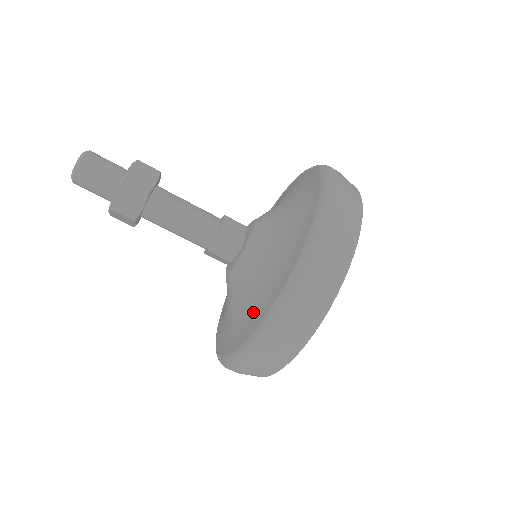
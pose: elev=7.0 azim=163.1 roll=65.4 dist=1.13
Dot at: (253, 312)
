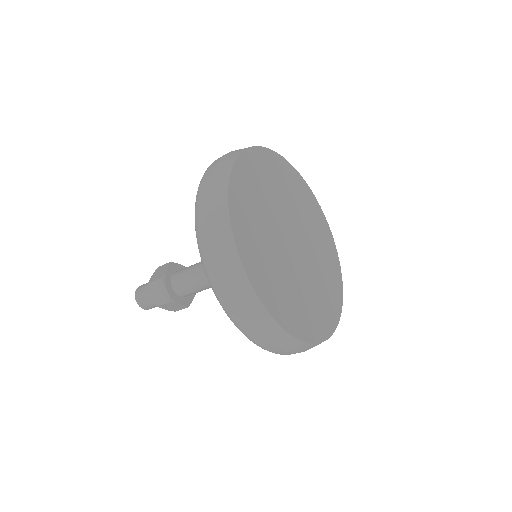
Dot at: occluded
